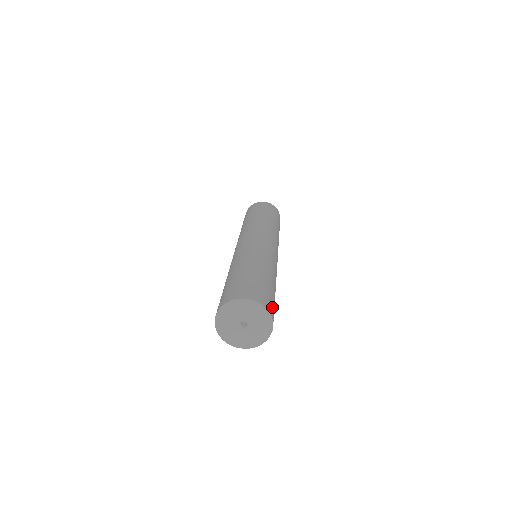
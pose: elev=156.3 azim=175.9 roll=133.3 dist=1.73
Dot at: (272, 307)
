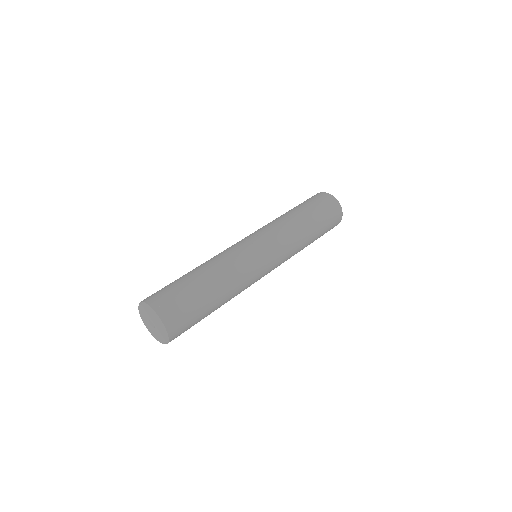
Dot at: (182, 330)
